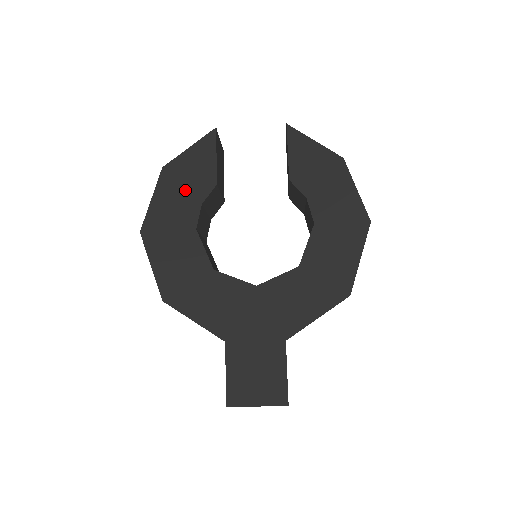
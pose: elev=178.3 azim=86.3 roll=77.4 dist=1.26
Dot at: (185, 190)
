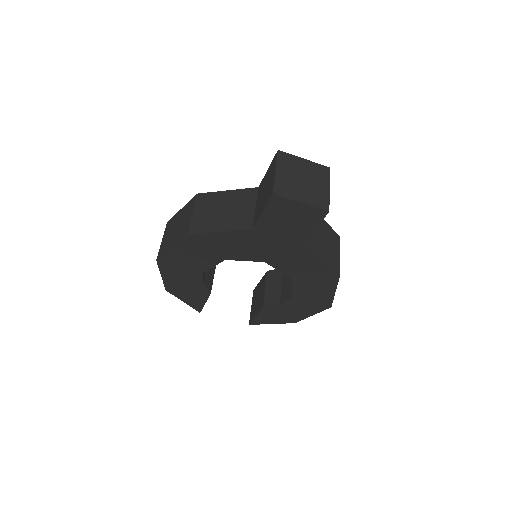
Dot at: occluded
